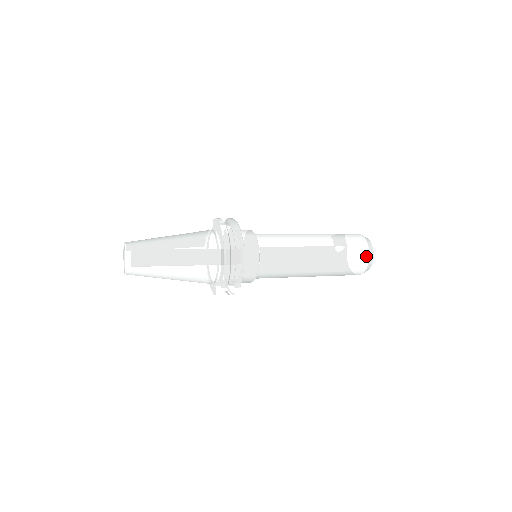
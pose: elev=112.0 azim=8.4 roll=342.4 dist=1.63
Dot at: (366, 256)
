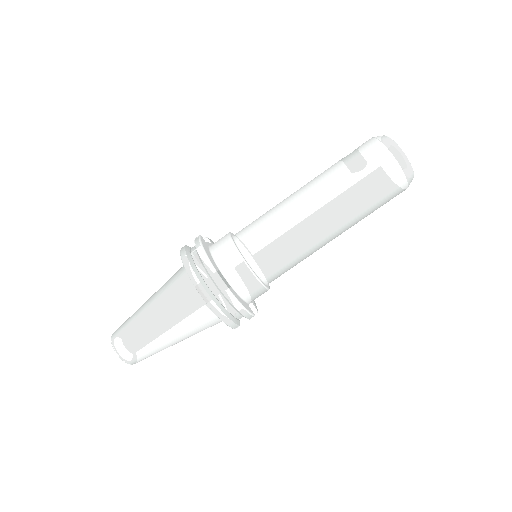
Dot at: (397, 173)
